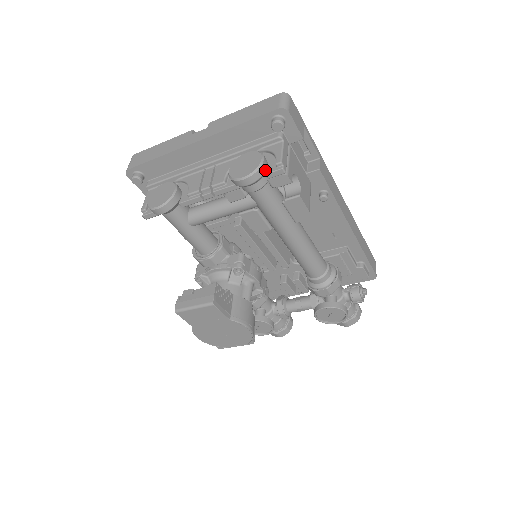
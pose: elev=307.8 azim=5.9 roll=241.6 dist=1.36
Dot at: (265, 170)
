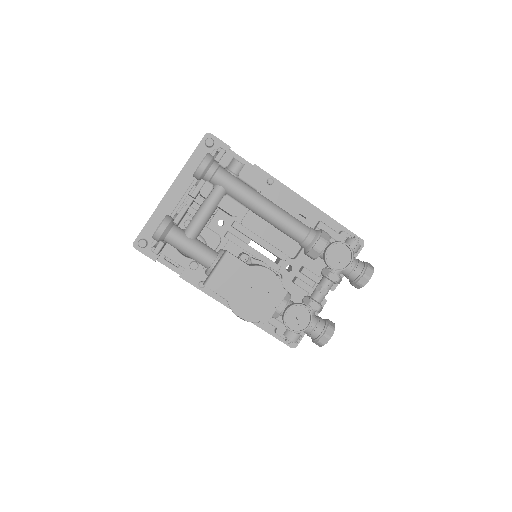
Dot at: (213, 157)
